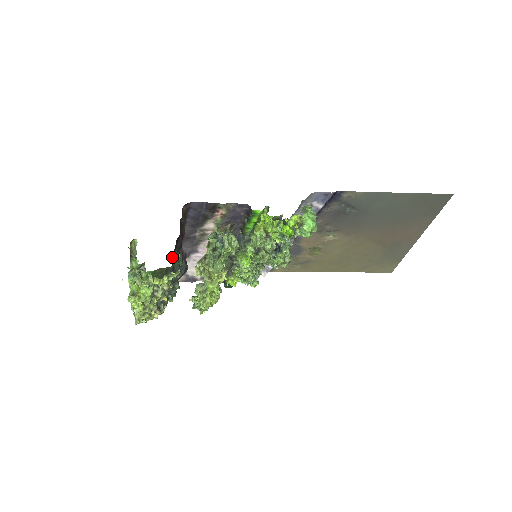
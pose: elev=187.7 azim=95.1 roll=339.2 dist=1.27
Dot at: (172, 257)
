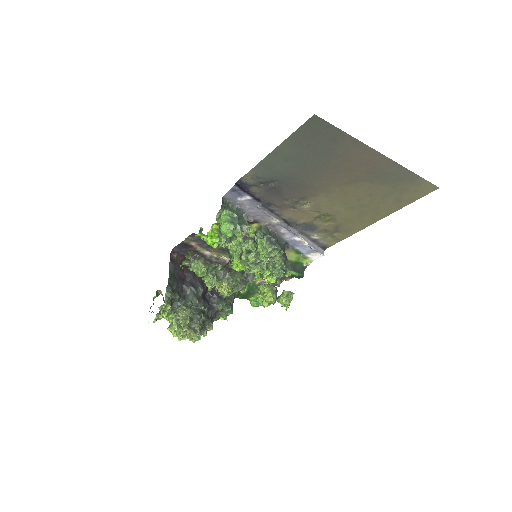
Dot at: (180, 292)
